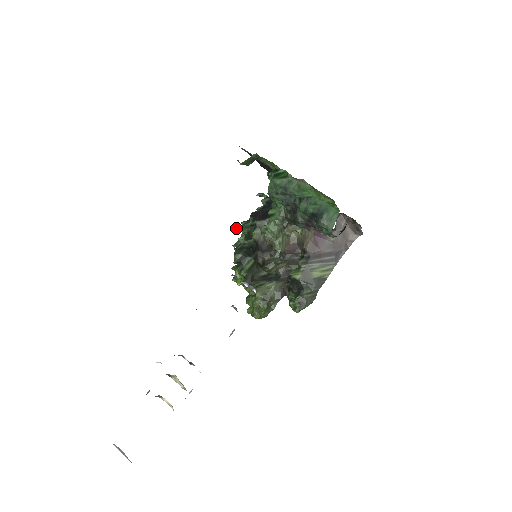
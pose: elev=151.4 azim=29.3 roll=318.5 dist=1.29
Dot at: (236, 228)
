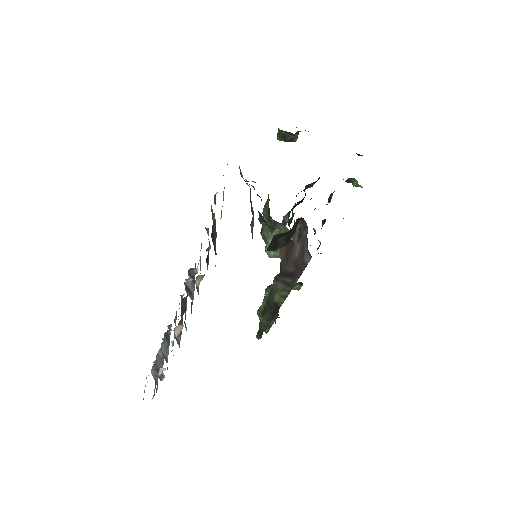
Dot at: (294, 220)
